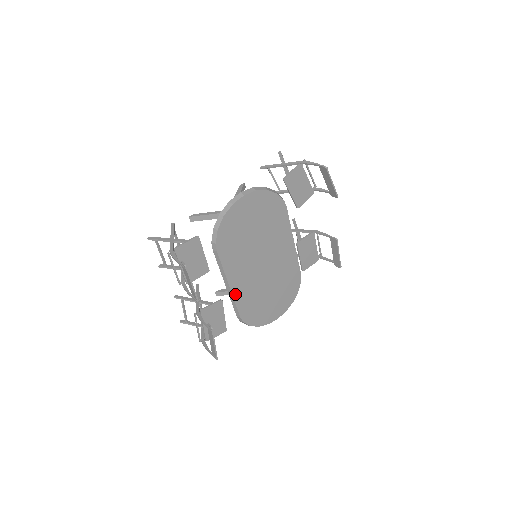
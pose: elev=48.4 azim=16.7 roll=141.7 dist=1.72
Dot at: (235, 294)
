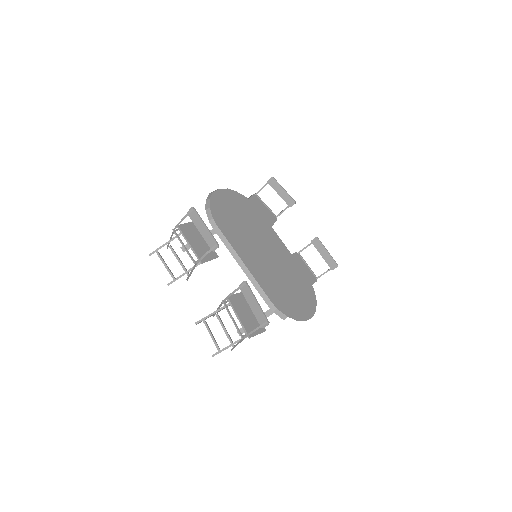
Dot at: (253, 274)
